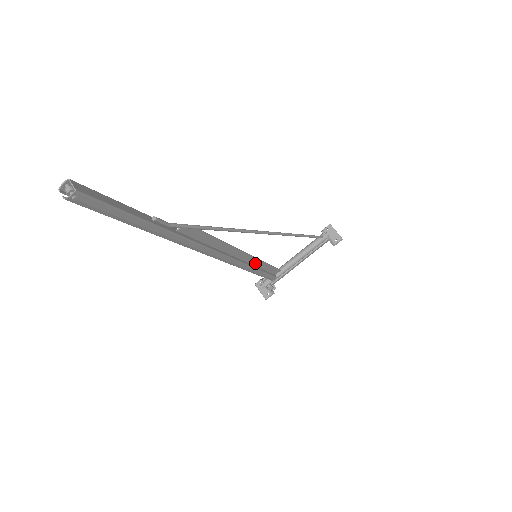
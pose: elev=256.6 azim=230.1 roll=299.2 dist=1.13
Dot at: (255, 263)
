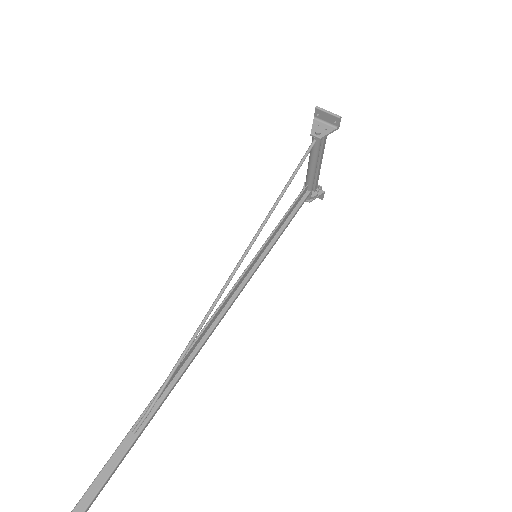
Dot at: (265, 247)
